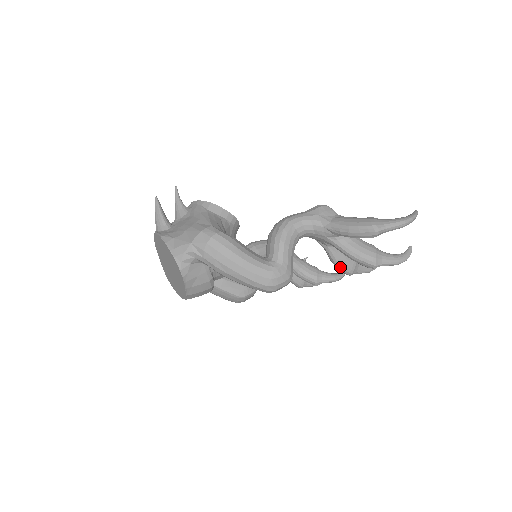
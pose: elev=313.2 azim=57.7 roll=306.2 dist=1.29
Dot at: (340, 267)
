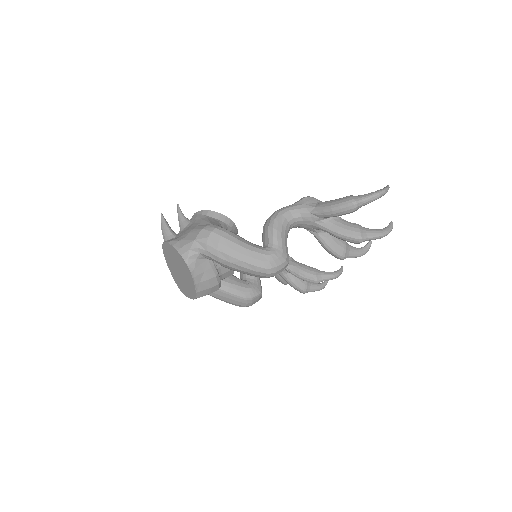
Dot at: (332, 252)
